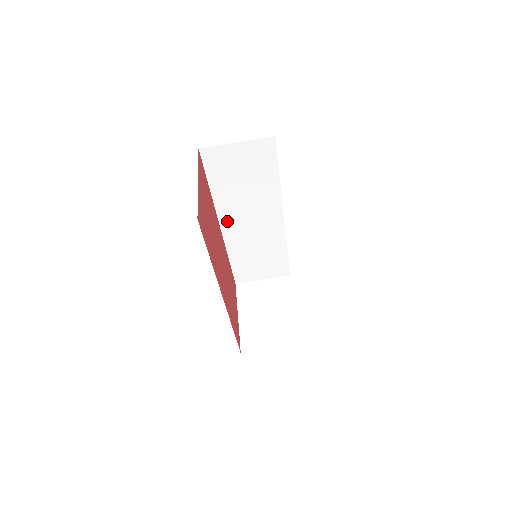
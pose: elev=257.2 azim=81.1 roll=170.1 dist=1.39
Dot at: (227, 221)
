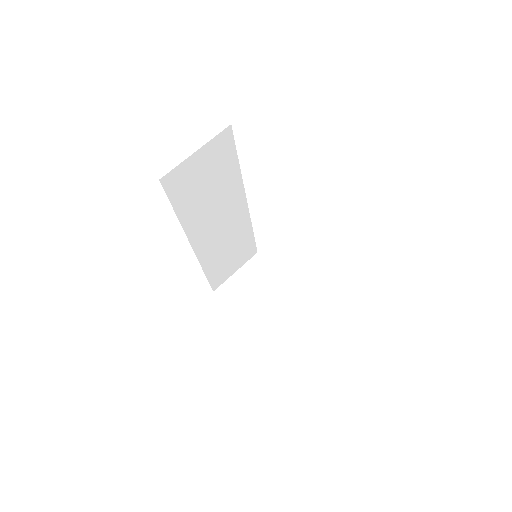
Dot at: (198, 238)
